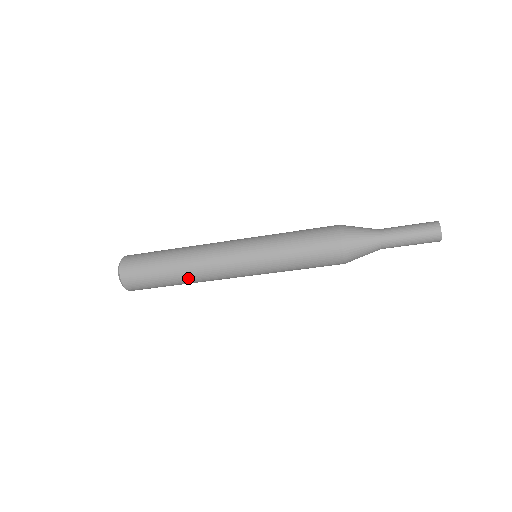
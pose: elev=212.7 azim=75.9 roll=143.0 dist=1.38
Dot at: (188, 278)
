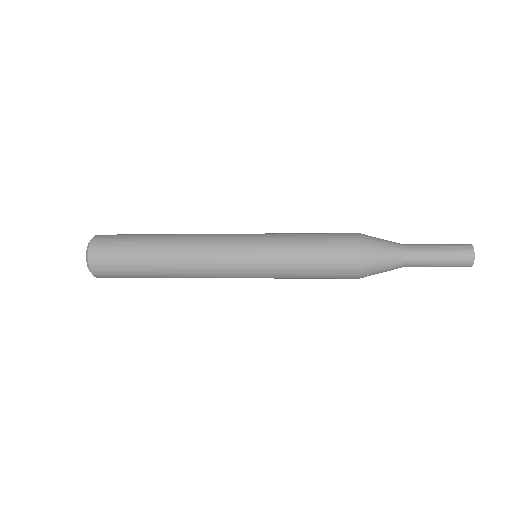
Dot at: occluded
